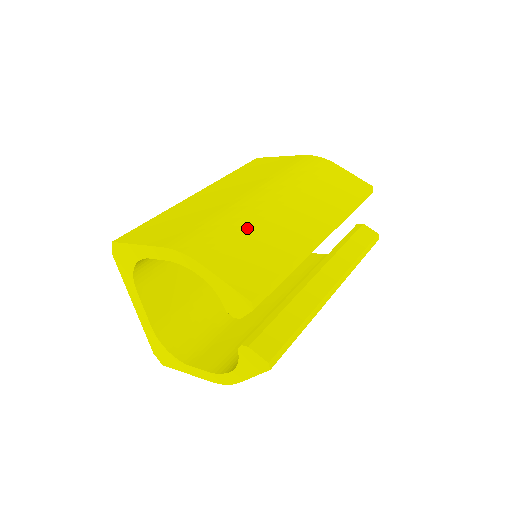
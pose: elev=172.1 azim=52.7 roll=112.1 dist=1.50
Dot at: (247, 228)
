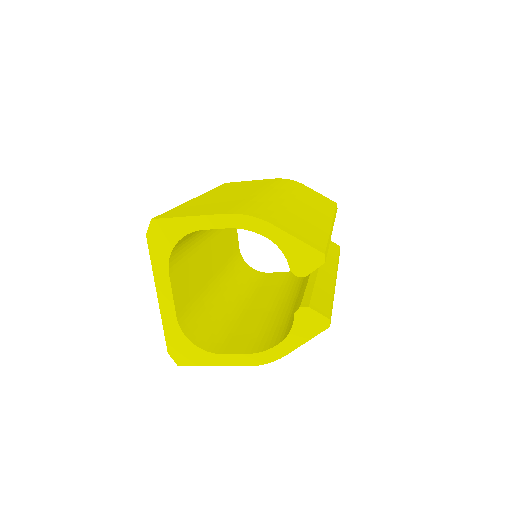
Dot at: (283, 209)
